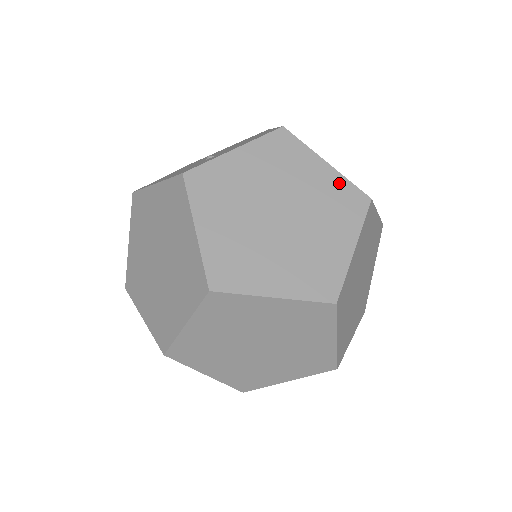
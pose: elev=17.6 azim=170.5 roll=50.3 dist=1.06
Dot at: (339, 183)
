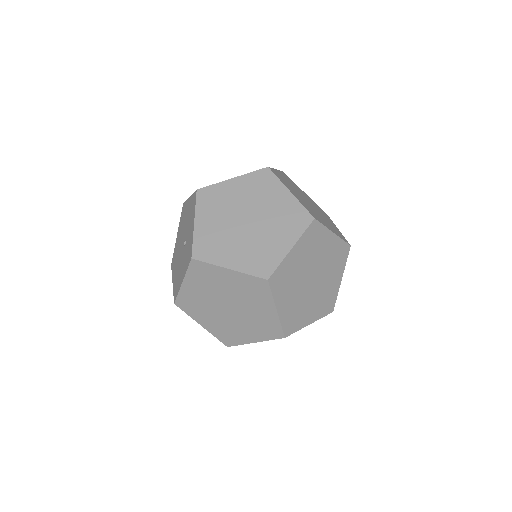
Dot at: (248, 179)
